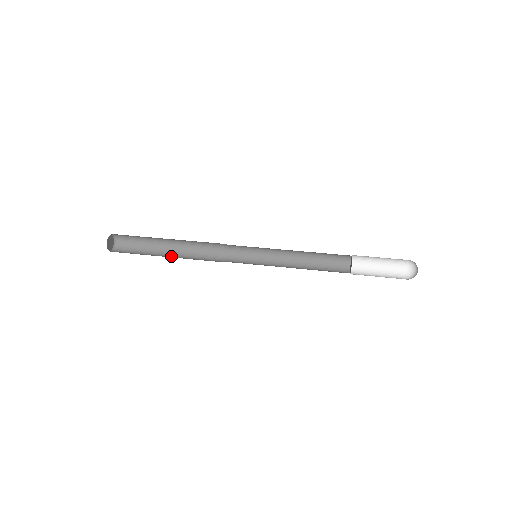
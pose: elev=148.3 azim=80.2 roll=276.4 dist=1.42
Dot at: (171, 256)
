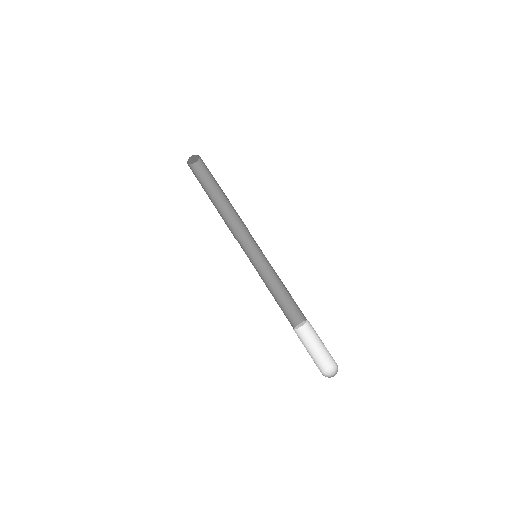
Dot at: (213, 203)
